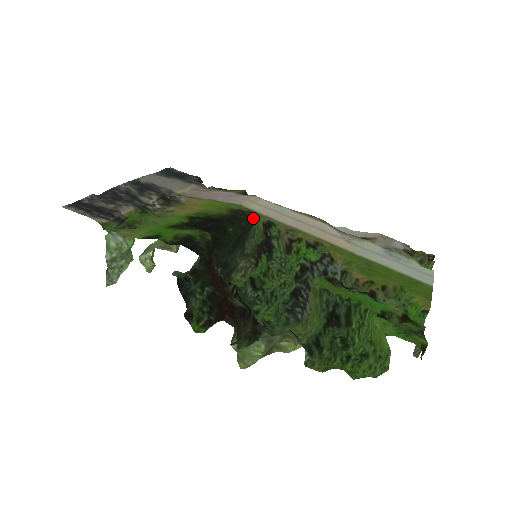
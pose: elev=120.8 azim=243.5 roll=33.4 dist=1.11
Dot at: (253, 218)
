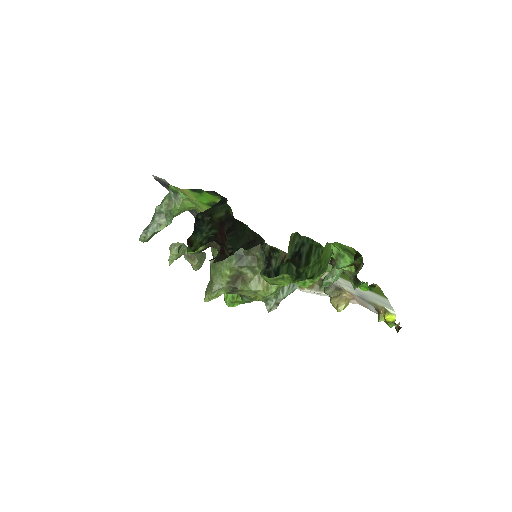
Dot at: (265, 247)
